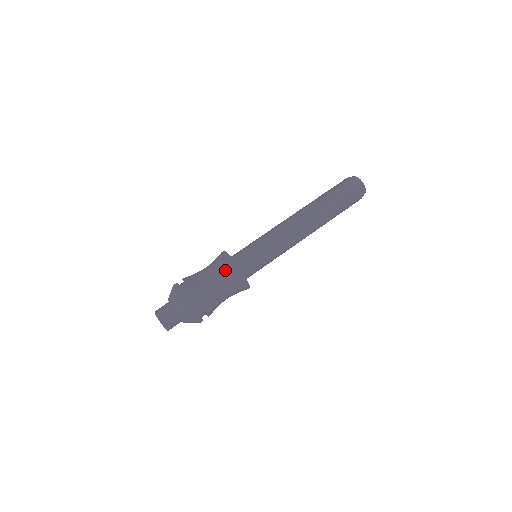
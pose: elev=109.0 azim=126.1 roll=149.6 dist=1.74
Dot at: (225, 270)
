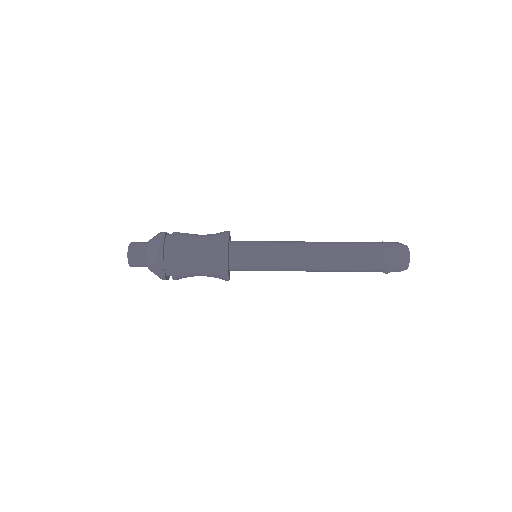
Dot at: (214, 254)
